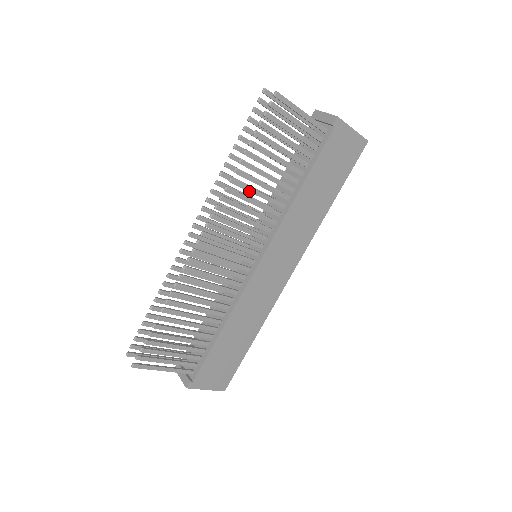
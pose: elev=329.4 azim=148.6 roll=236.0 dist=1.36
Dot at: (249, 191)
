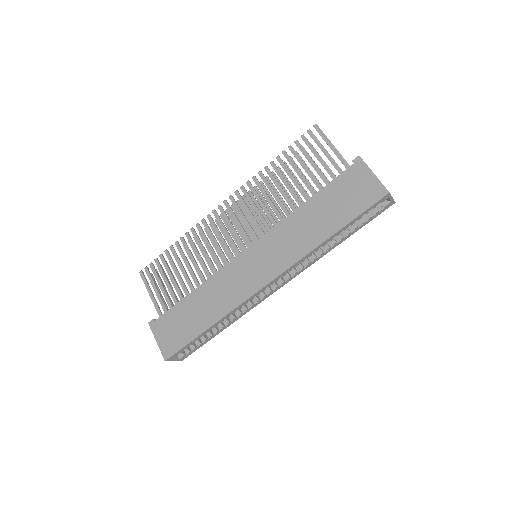
Dot at: (268, 187)
